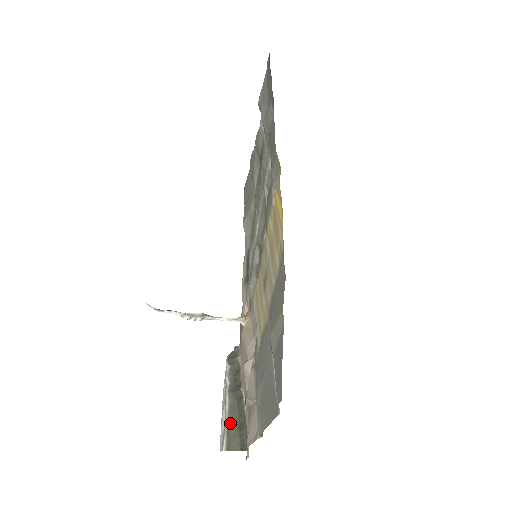
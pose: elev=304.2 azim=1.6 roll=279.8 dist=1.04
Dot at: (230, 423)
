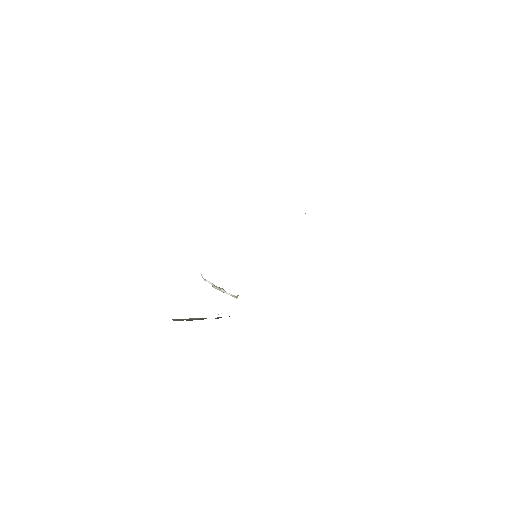
Dot at: (185, 319)
